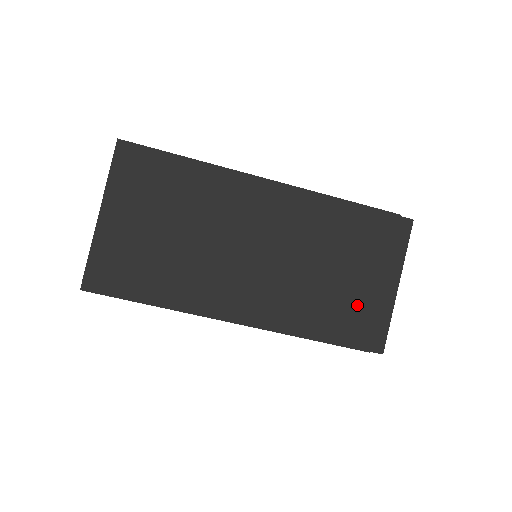
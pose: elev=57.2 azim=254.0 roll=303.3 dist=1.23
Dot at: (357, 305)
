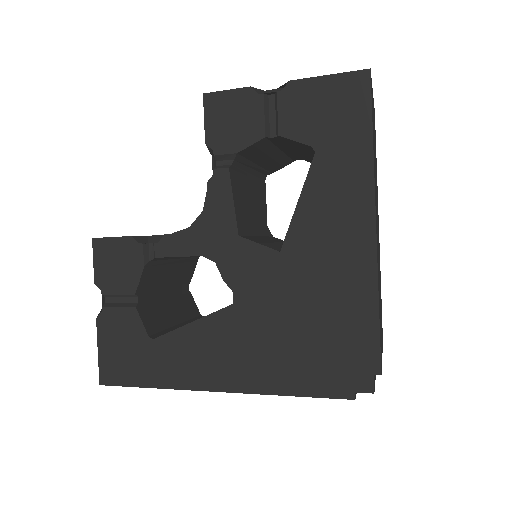
Dot at: occluded
